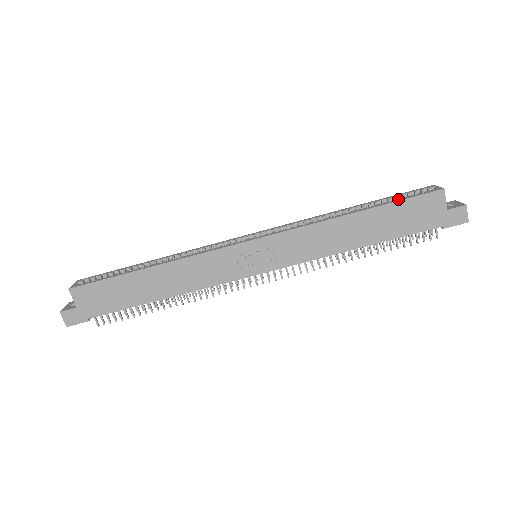
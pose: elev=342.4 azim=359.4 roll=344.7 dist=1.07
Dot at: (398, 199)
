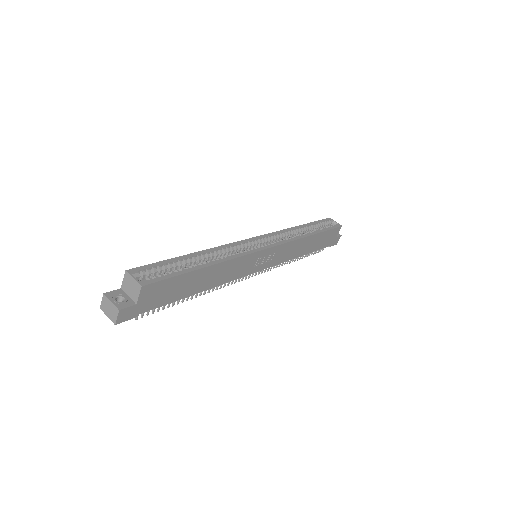
Dot at: (326, 228)
